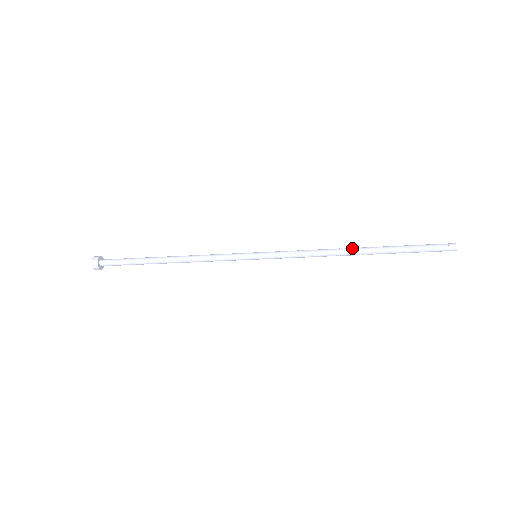
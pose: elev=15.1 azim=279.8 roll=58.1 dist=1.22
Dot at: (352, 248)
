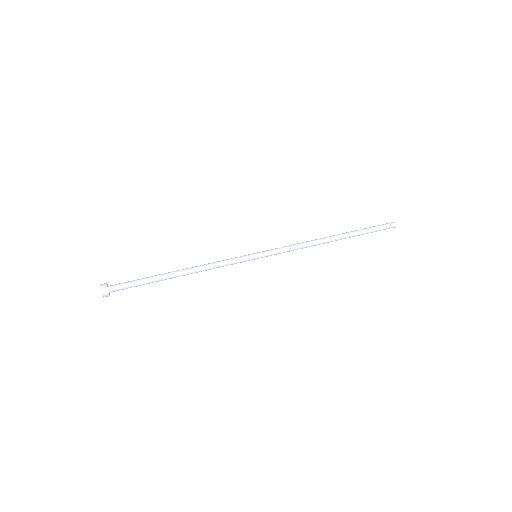
Dot at: (328, 237)
